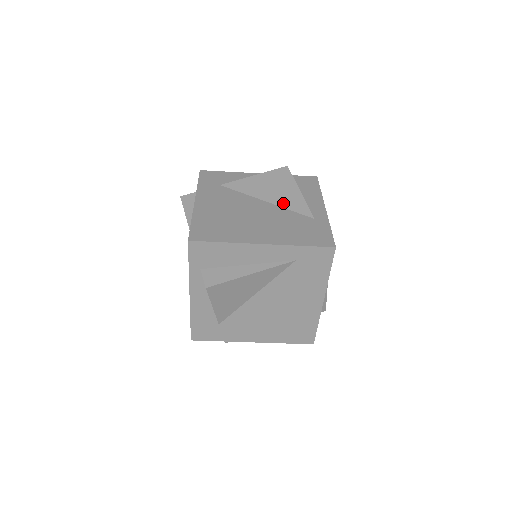
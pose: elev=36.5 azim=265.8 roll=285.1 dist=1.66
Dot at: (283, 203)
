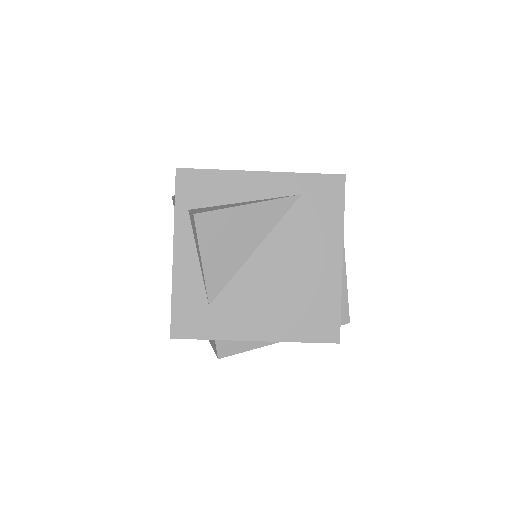
Dot at: occluded
